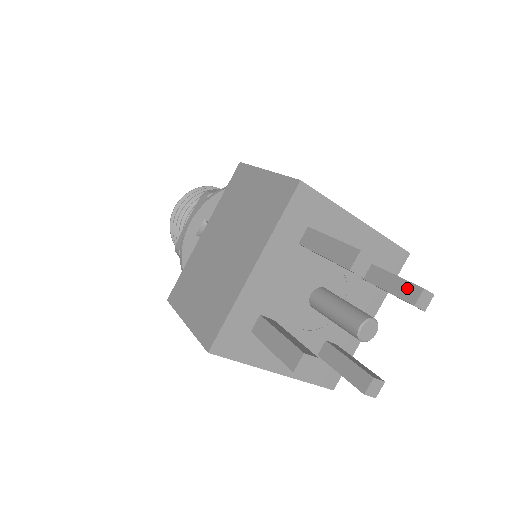
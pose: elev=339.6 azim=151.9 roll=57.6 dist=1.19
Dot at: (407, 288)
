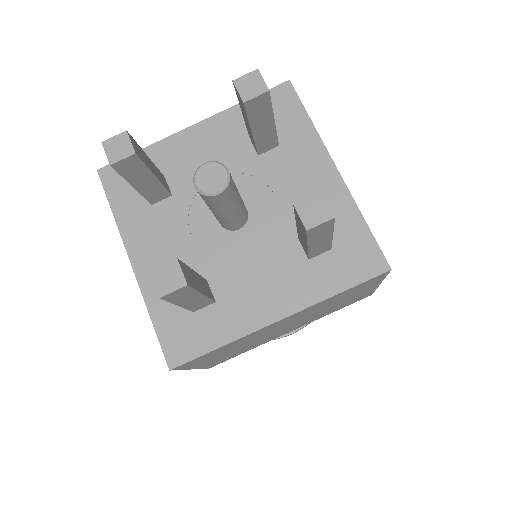
Dot at: (240, 103)
